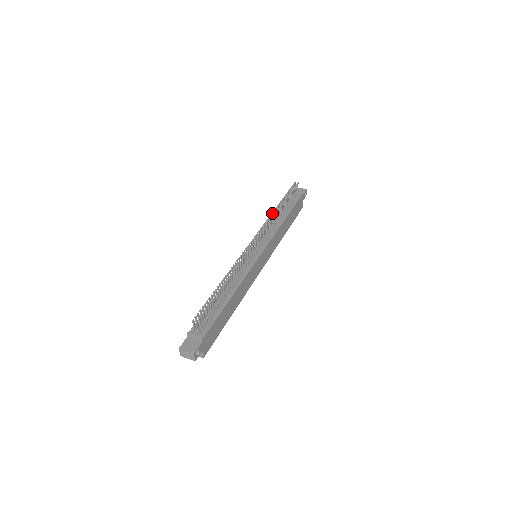
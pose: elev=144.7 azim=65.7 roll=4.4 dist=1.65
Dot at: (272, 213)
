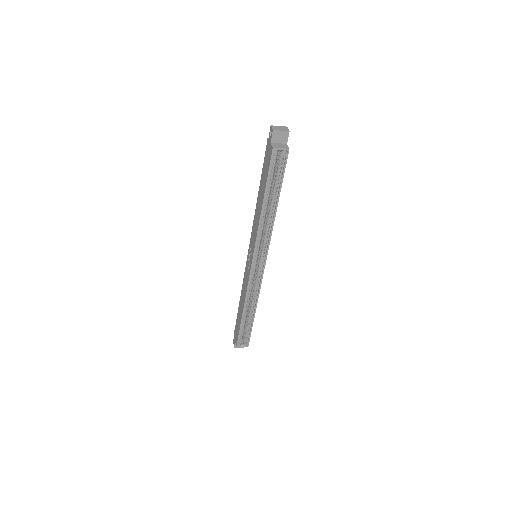
Dot at: occluded
